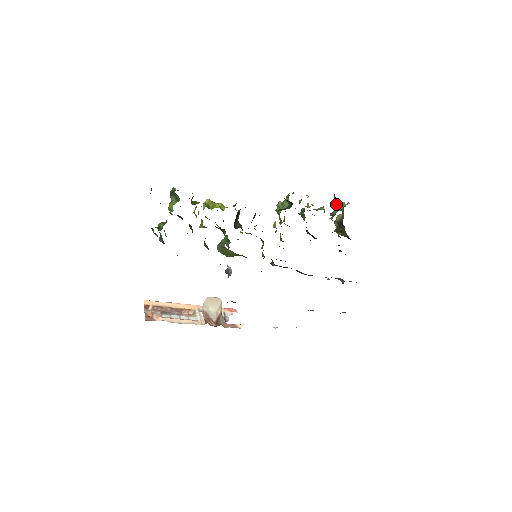
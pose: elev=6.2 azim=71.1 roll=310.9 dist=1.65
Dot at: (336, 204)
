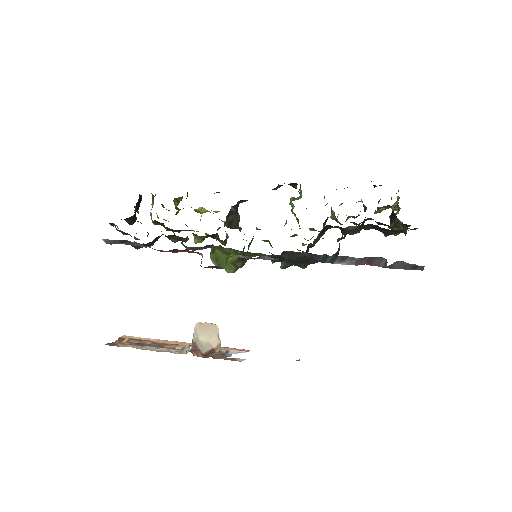
Dot at: occluded
